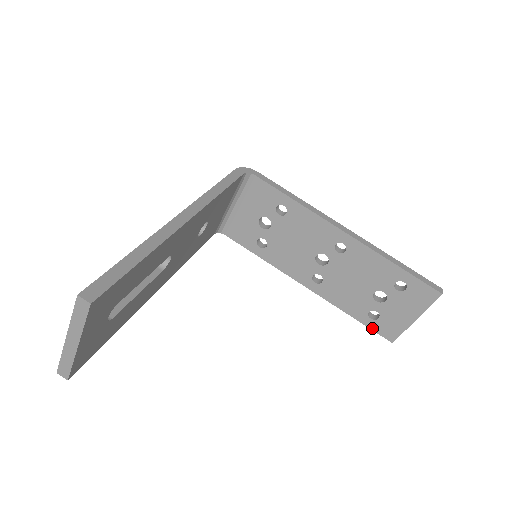
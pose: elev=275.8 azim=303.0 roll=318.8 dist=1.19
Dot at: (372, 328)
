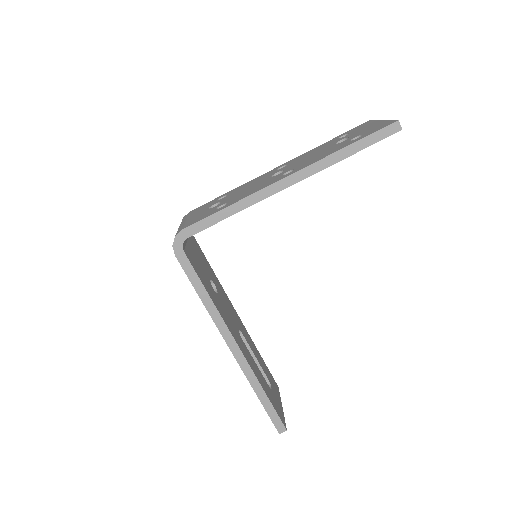
Dot at: occluded
